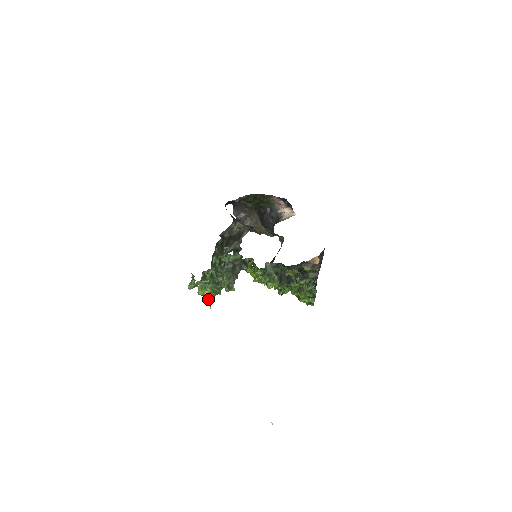
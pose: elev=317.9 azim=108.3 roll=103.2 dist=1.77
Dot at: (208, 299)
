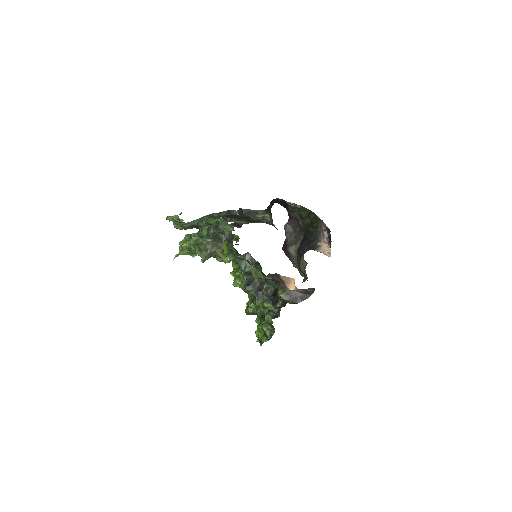
Dot at: (179, 249)
